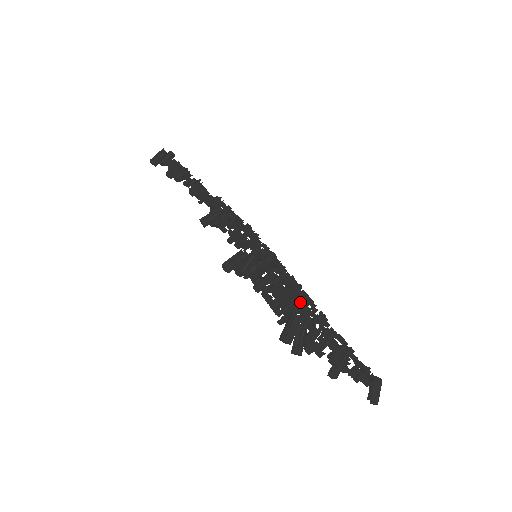
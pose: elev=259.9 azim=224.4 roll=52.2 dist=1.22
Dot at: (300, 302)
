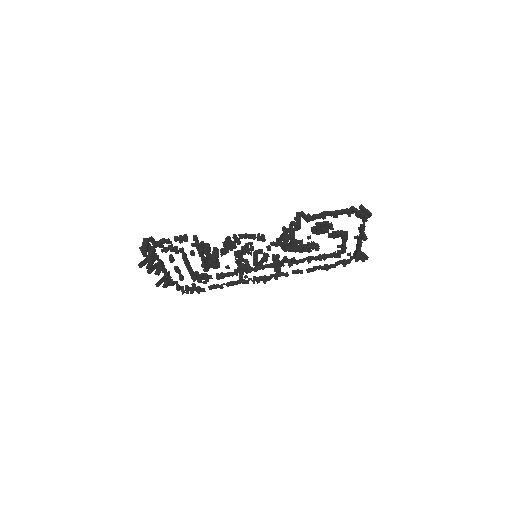
Dot at: occluded
